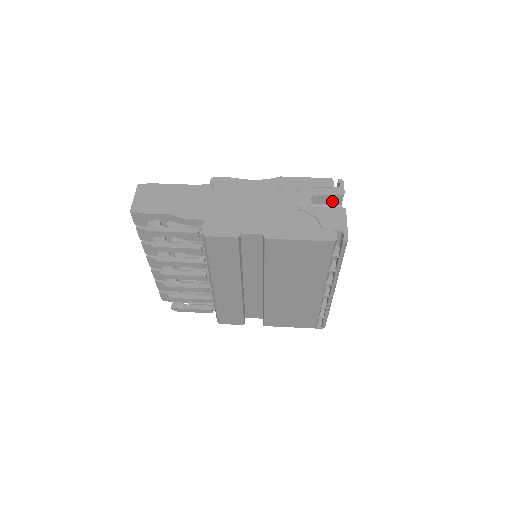
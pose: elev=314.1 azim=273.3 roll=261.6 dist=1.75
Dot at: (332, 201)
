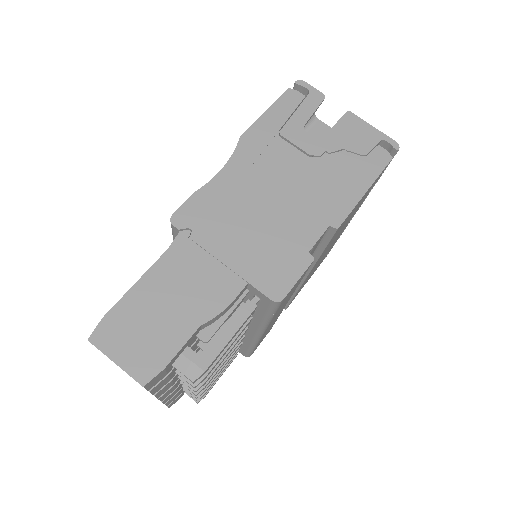
Dot at: occluded
